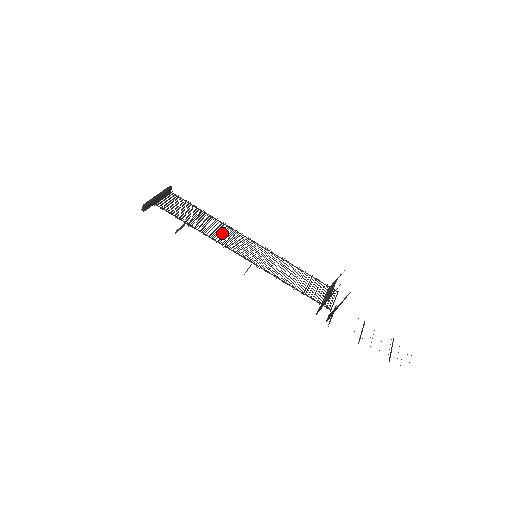
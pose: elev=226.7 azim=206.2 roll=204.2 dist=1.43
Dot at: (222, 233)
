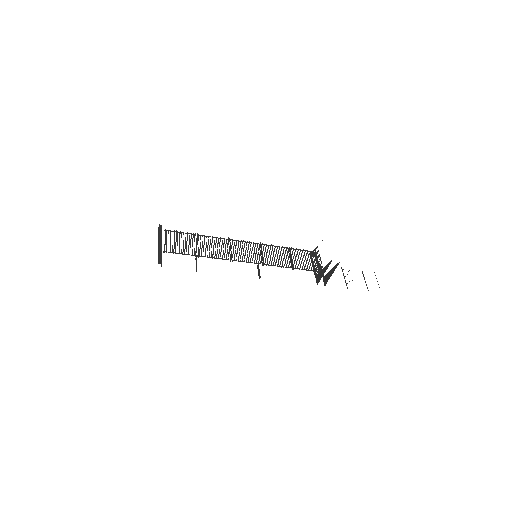
Dot at: occluded
